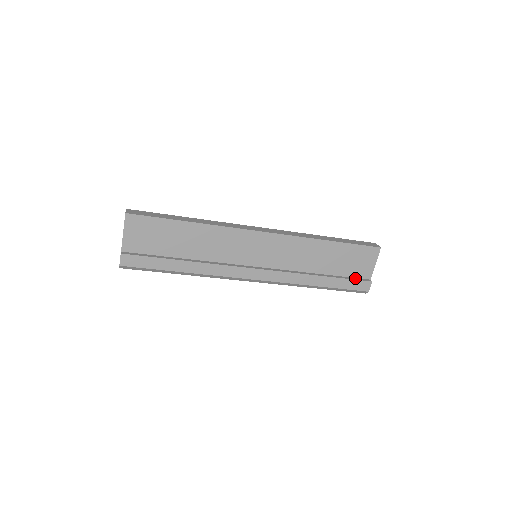
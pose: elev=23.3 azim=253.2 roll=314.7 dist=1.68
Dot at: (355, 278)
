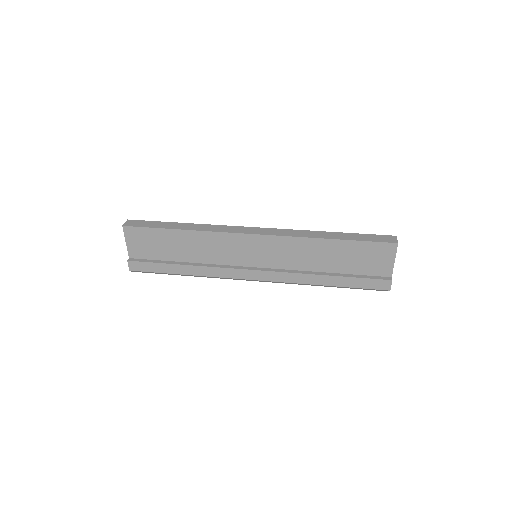
Dot at: (371, 276)
